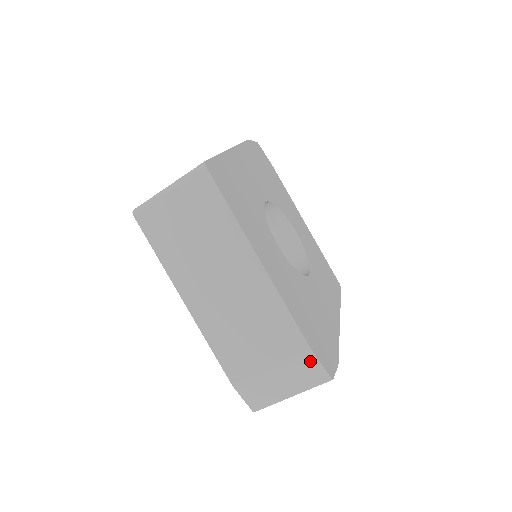
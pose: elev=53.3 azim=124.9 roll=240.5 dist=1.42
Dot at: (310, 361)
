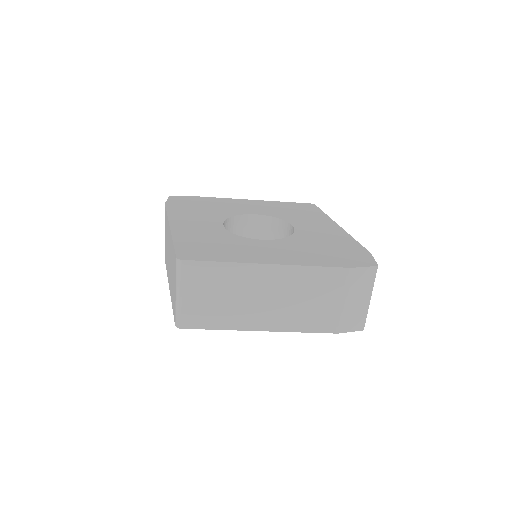
Dot at: (356, 273)
